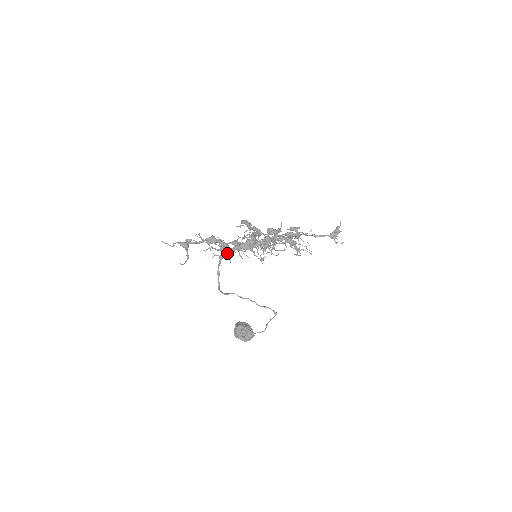
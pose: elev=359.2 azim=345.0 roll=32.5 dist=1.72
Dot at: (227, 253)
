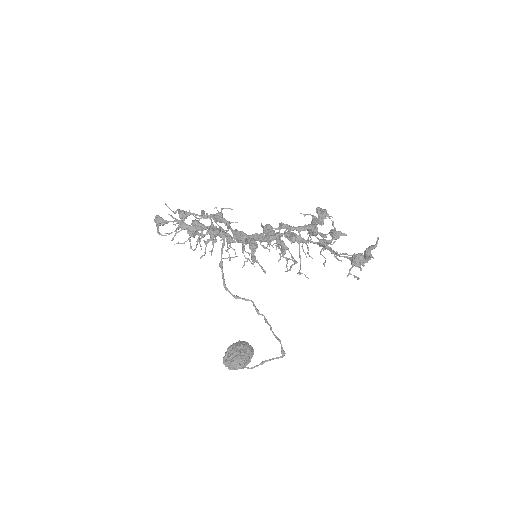
Dot at: (189, 234)
